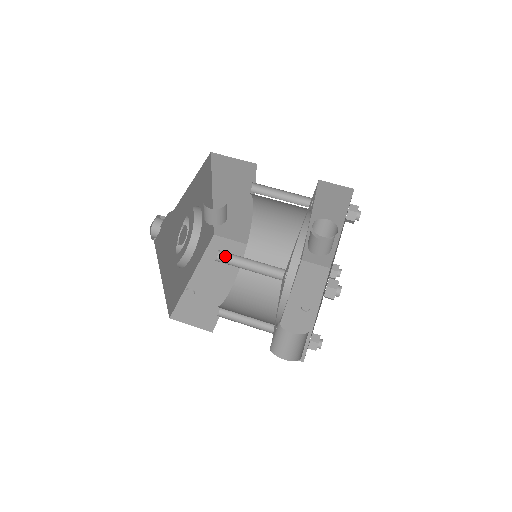
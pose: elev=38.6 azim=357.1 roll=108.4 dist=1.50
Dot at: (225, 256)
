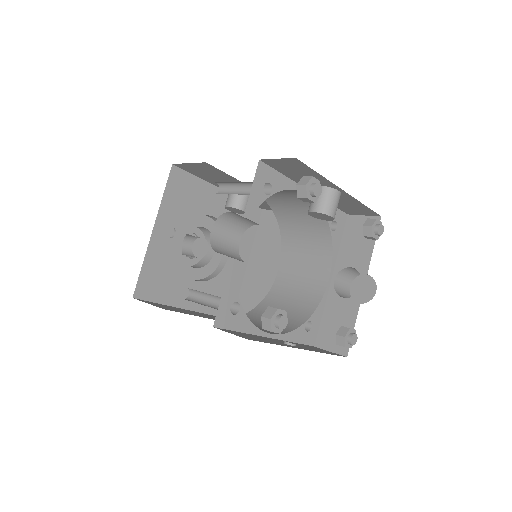
Dot at: (222, 193)
